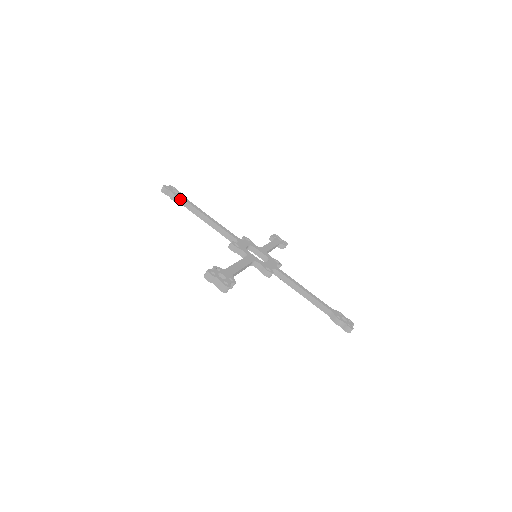
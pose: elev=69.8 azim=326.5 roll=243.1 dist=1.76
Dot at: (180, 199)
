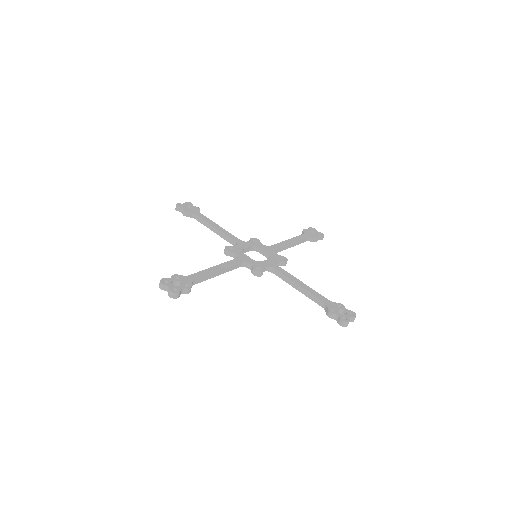
Dot at: (190, 213)
